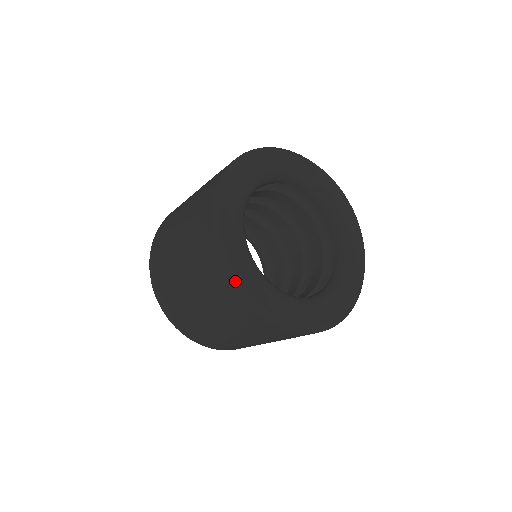
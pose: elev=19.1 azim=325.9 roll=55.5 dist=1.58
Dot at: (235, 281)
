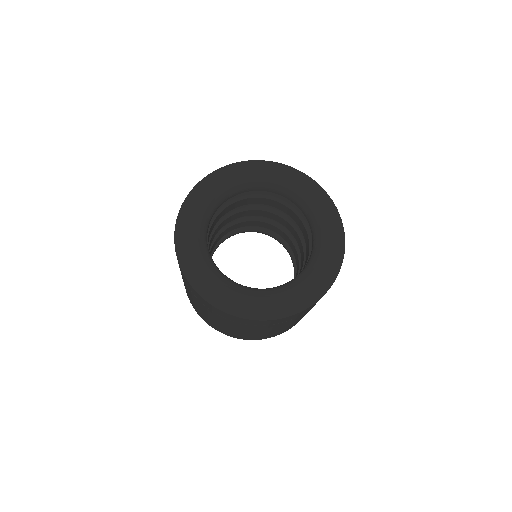
Dot at: (184, 269)
